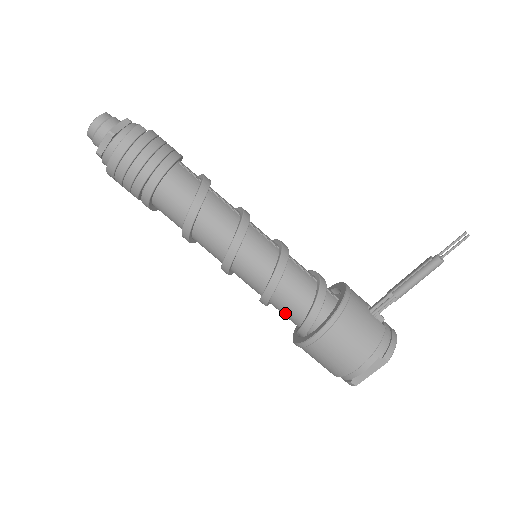
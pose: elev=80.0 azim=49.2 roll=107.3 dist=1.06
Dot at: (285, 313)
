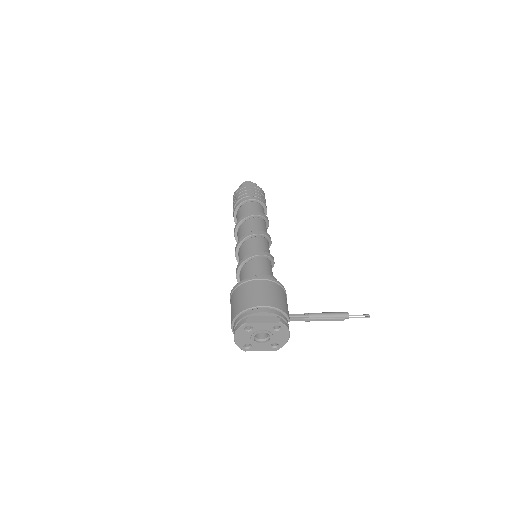
Dot at: (247, 272)
